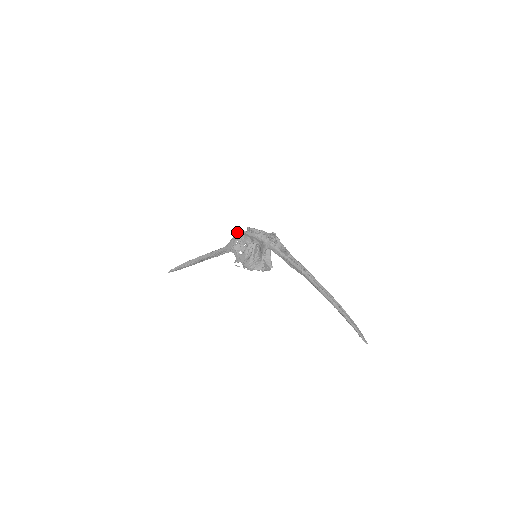
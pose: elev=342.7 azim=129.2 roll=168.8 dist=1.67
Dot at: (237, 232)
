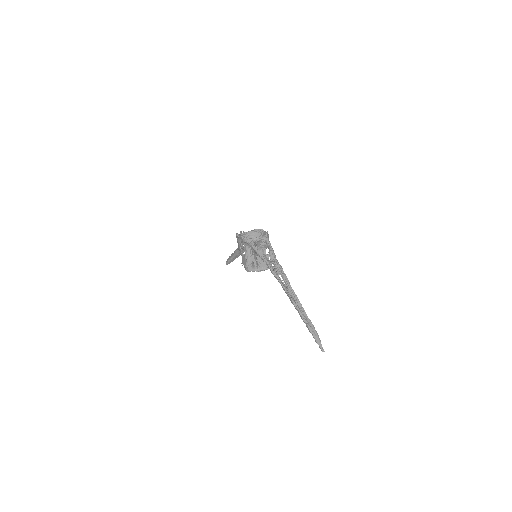
Dot at: (236, 236)
